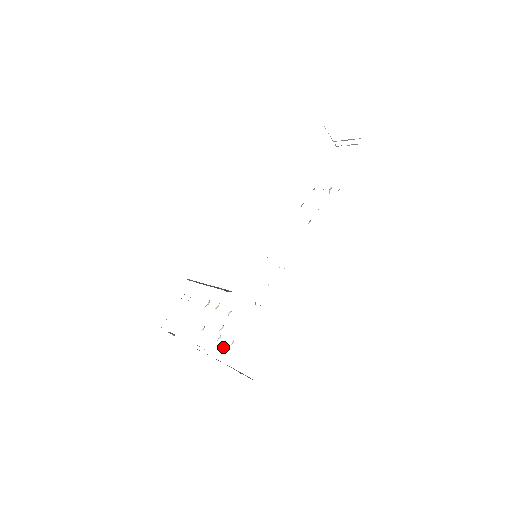
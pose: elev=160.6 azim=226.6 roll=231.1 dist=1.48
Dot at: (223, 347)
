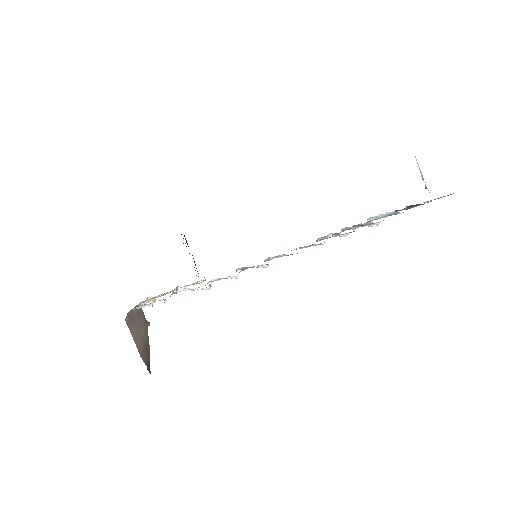
Dot at: occluded
